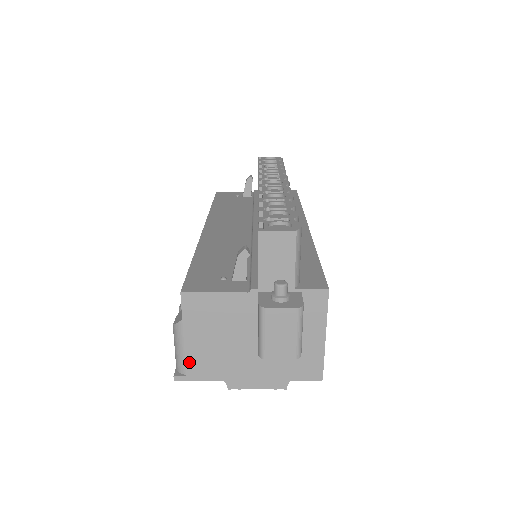
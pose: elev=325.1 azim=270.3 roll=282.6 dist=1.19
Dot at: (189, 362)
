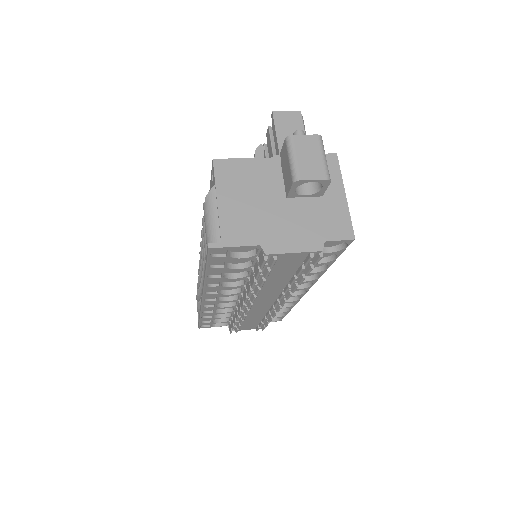
Dot at: (223, 226)
